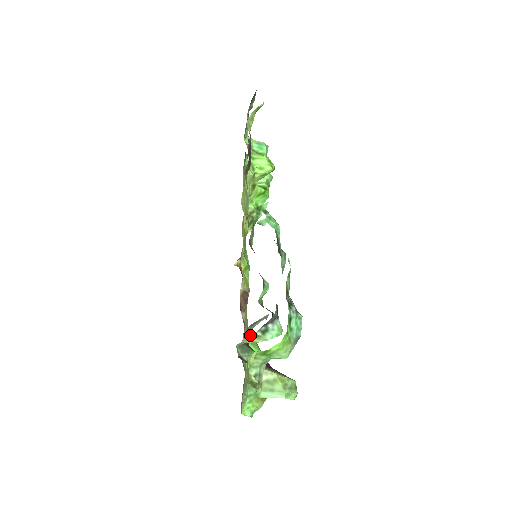
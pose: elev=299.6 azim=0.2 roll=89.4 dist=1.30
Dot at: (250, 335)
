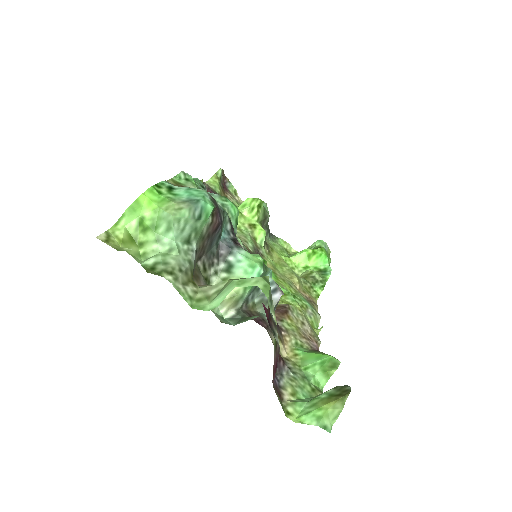
Dot at: (215, 283)
